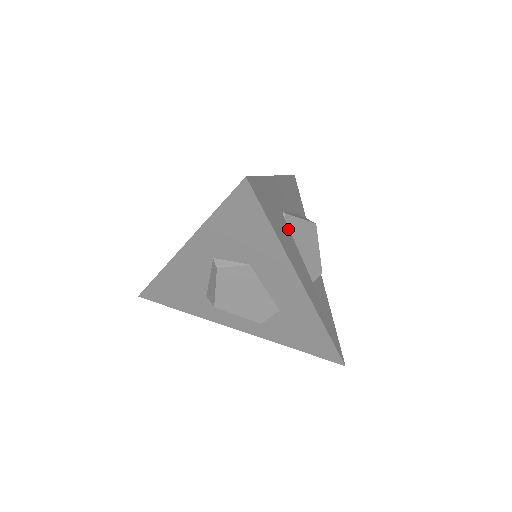
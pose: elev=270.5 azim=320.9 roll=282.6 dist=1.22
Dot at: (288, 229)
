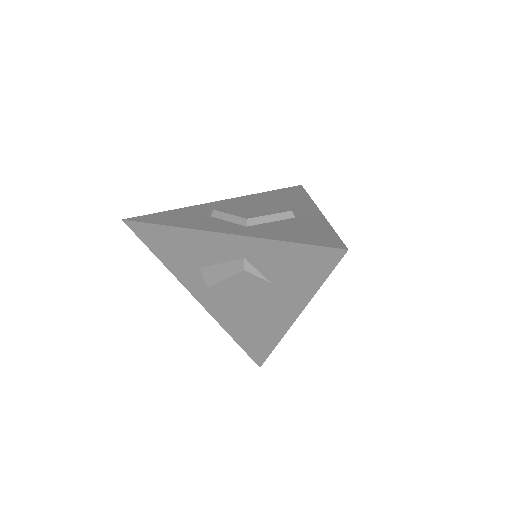
Dot at: occluded
